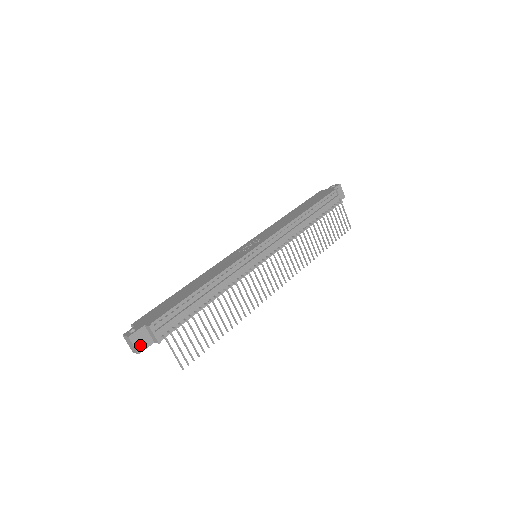
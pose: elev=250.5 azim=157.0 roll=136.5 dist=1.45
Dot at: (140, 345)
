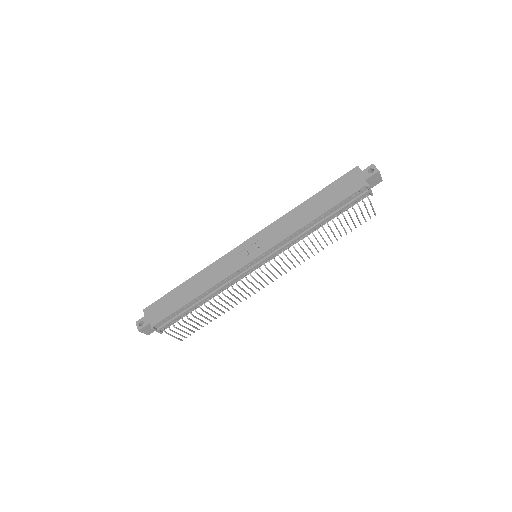
Dot at: (148, 332)
